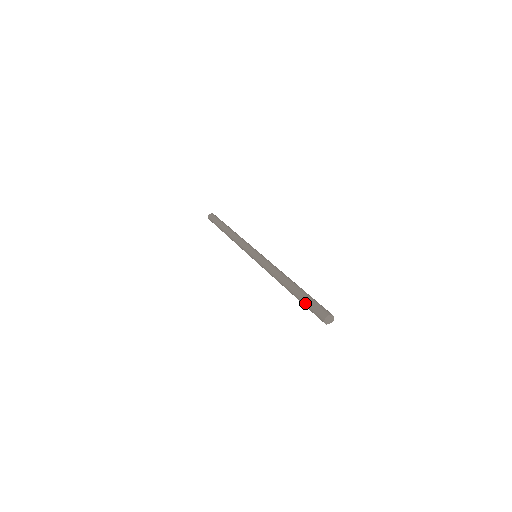
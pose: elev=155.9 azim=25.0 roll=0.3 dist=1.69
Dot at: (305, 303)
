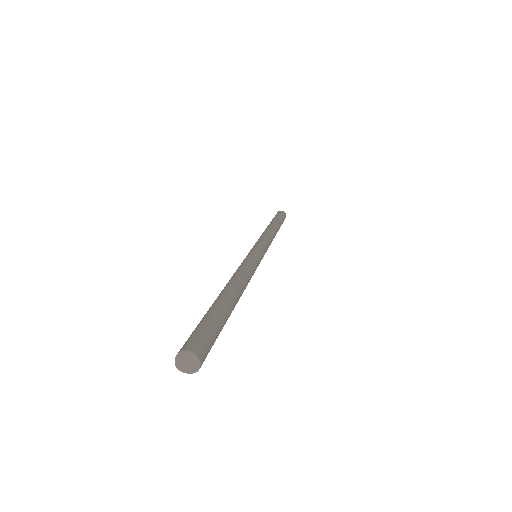
Dot at: occluded
